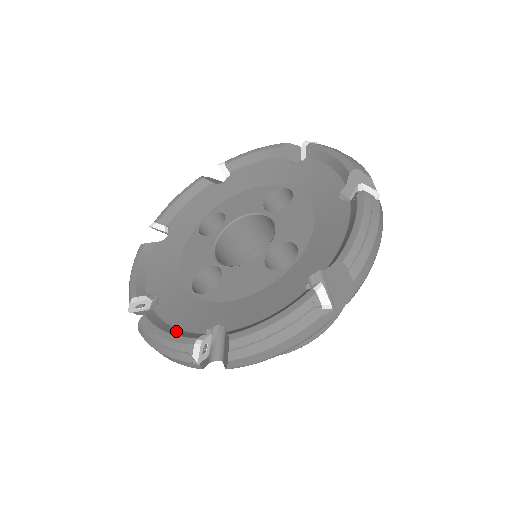
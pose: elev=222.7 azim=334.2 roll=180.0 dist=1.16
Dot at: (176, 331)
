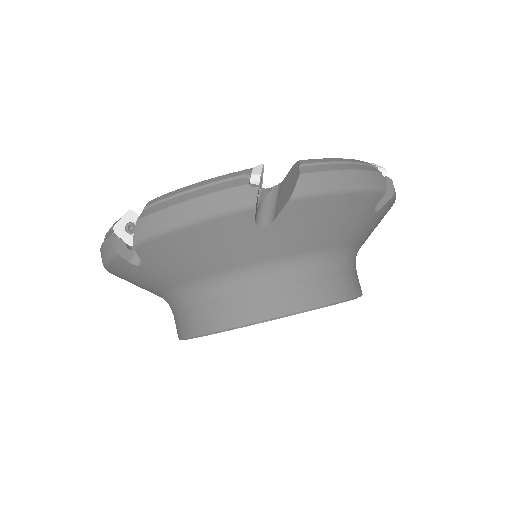
Dot at: occluded
